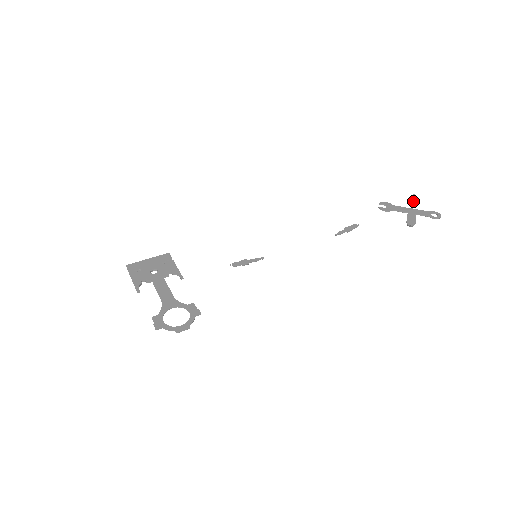
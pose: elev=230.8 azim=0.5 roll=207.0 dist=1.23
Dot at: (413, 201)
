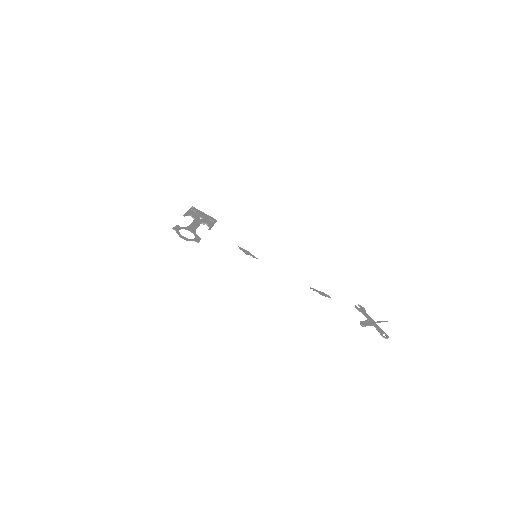
Dot at: (382, 321)
